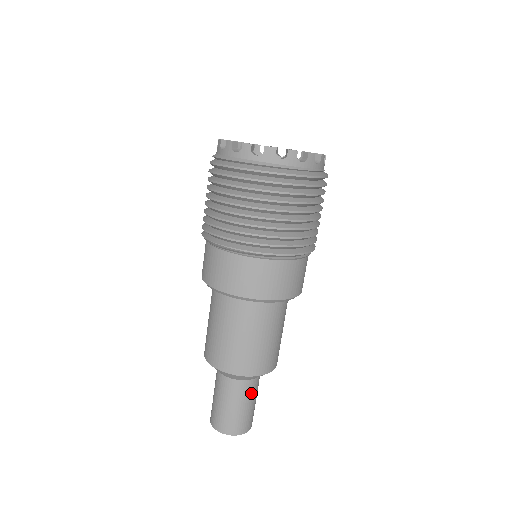
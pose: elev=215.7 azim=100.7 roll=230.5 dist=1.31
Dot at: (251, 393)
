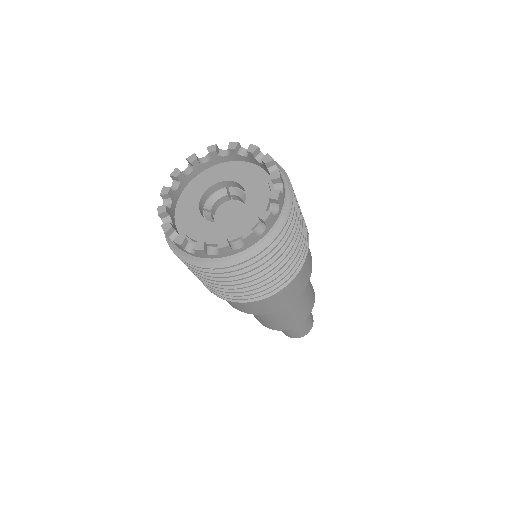
Dot at: occluded
